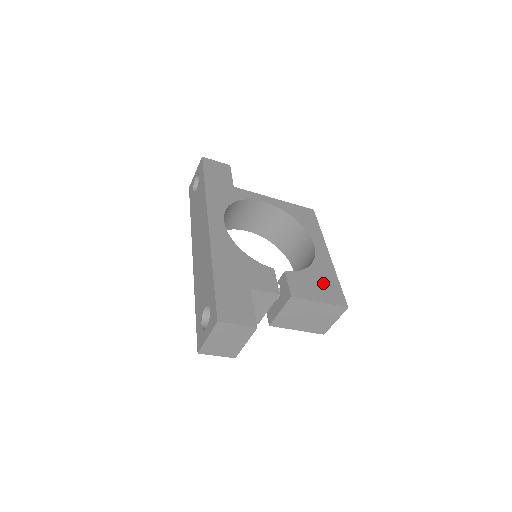
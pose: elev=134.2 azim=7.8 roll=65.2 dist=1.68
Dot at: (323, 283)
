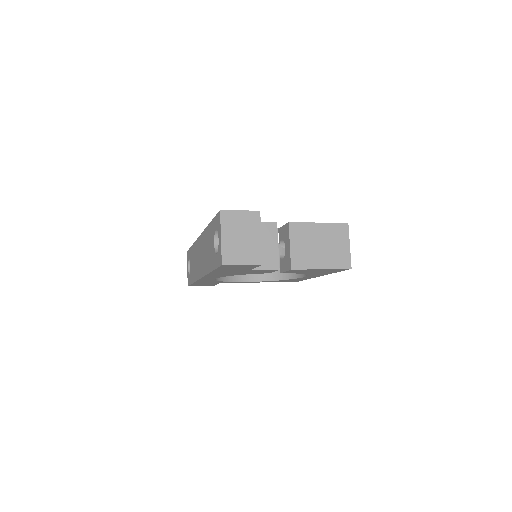
Dot at: occluded
